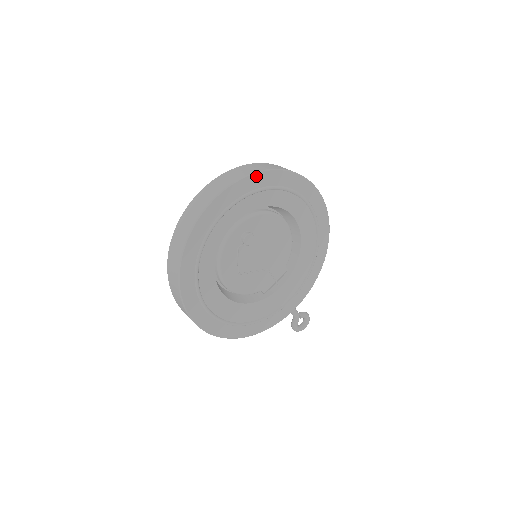
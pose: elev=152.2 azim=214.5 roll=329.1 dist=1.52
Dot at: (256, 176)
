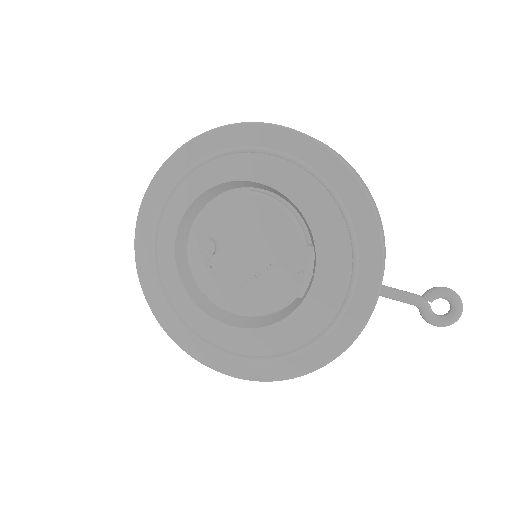
Dot at: (157, 179)
